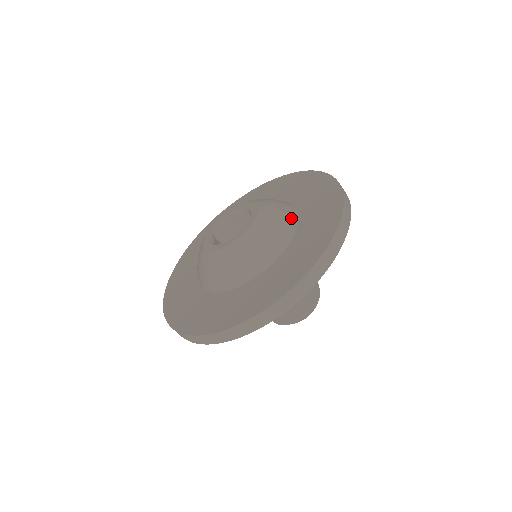
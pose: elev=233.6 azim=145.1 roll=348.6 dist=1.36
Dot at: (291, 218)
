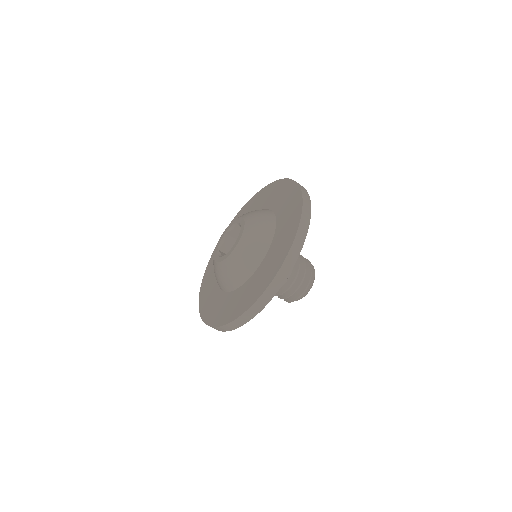
Dot at: (270, 220)
